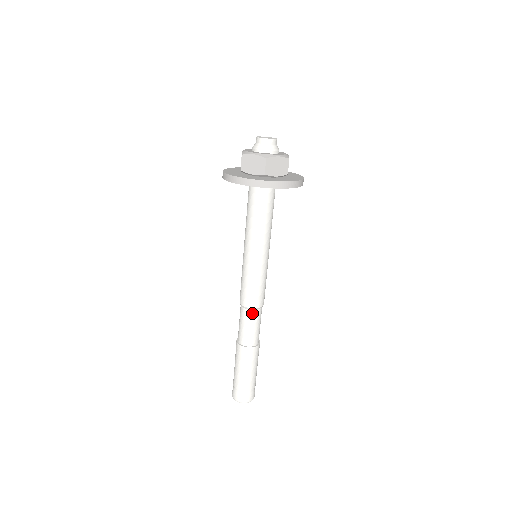
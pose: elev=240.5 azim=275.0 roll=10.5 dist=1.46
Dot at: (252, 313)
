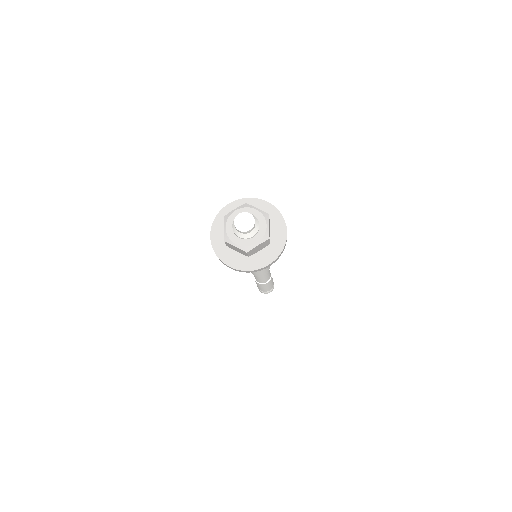
Dot at: occluded
